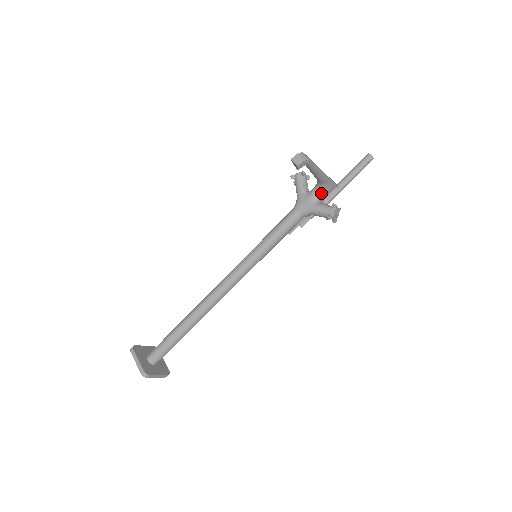
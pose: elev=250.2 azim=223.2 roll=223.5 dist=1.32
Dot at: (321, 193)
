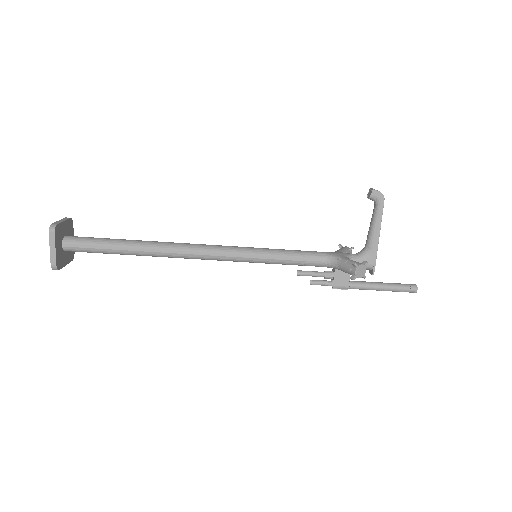
Dot at: (359, 258)
